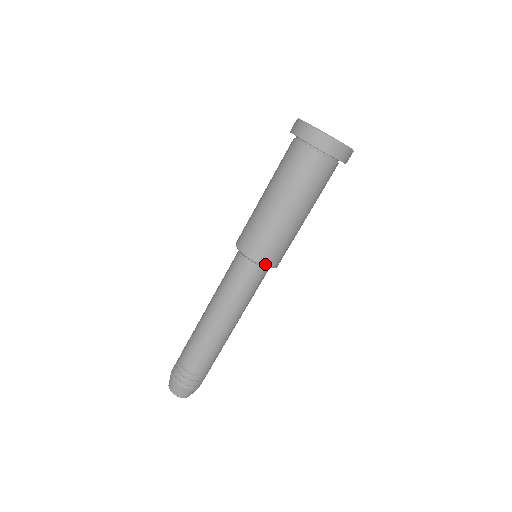
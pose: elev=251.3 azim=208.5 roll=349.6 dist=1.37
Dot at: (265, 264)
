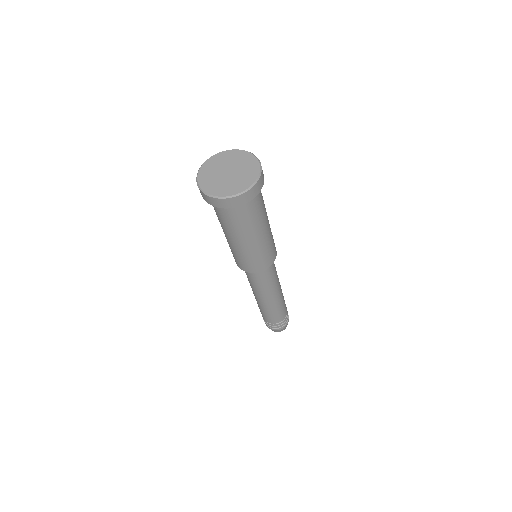
Dot at: (267, 268)
